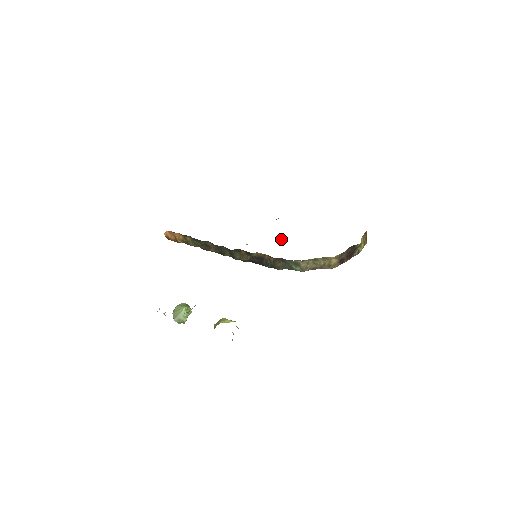
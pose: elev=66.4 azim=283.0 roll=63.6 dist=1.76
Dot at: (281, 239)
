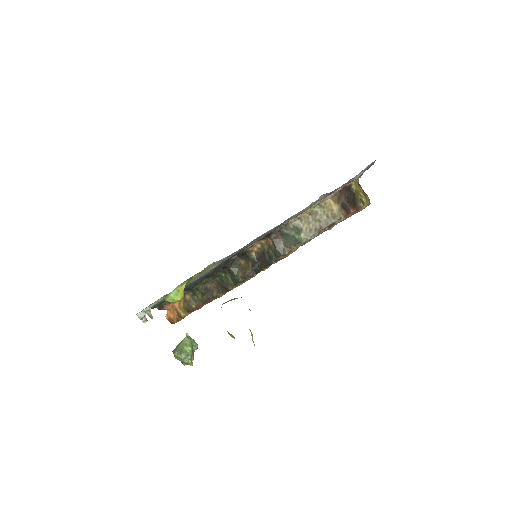
Dot at: occluded
